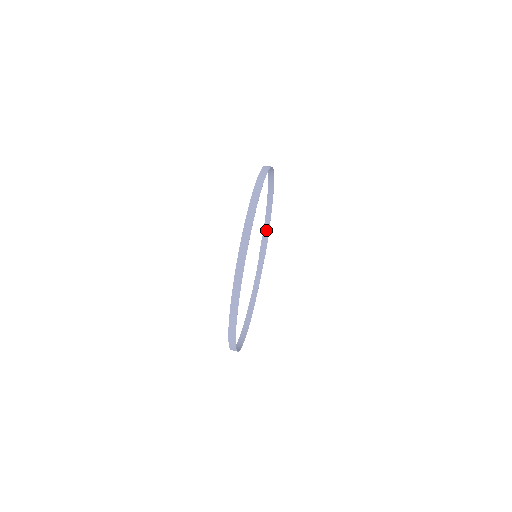
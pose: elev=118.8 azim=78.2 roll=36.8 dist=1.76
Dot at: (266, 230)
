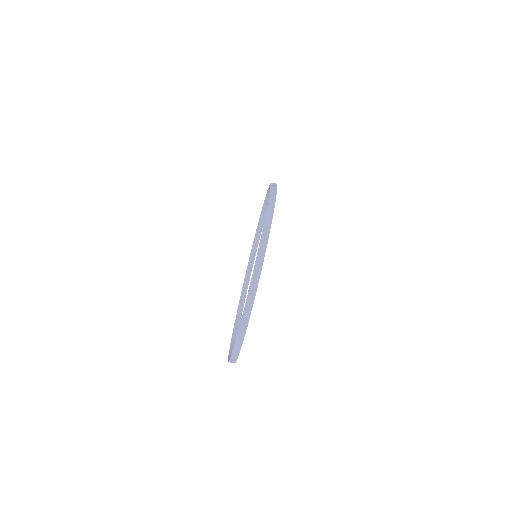
Dot at: (273, 189)
